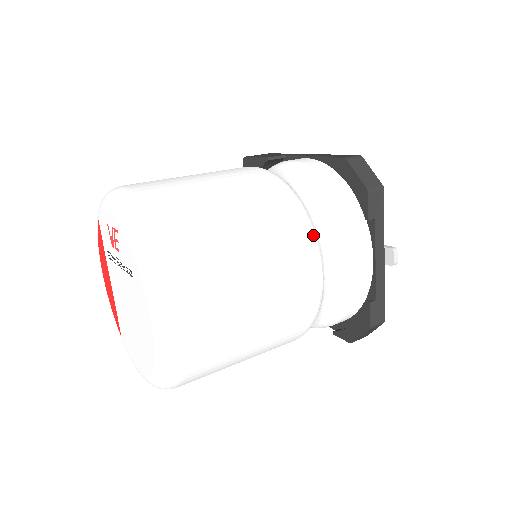
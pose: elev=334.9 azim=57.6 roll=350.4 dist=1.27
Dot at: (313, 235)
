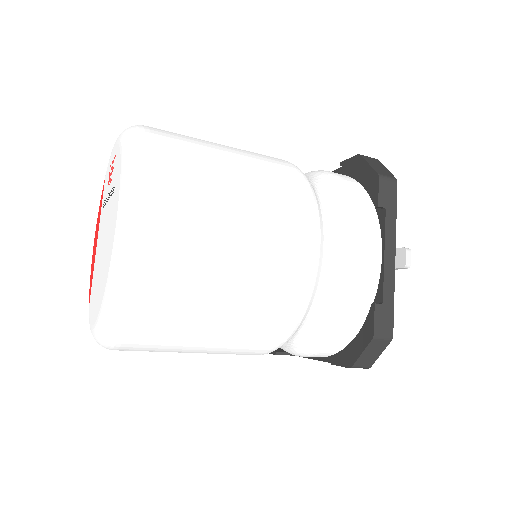
Dot at: (315, 202)
